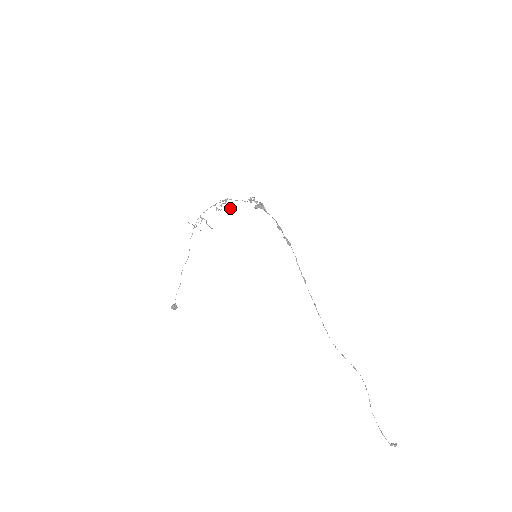
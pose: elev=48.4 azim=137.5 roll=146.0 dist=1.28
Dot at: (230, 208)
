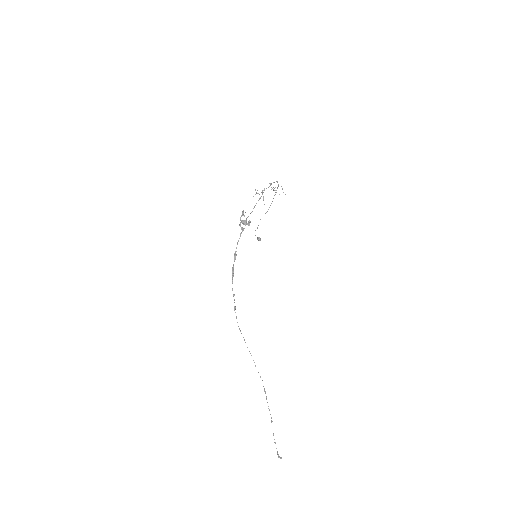
Dot at: (263, 200)
